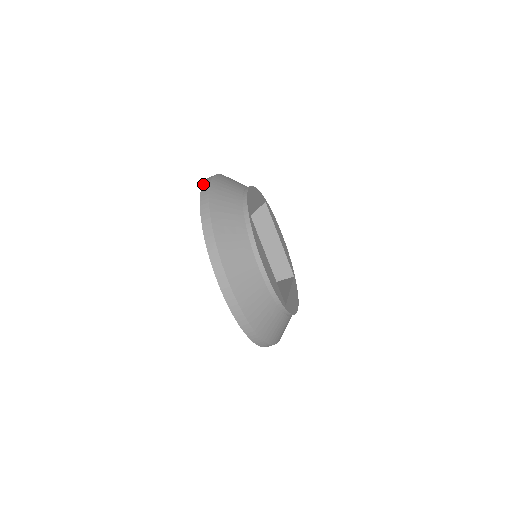
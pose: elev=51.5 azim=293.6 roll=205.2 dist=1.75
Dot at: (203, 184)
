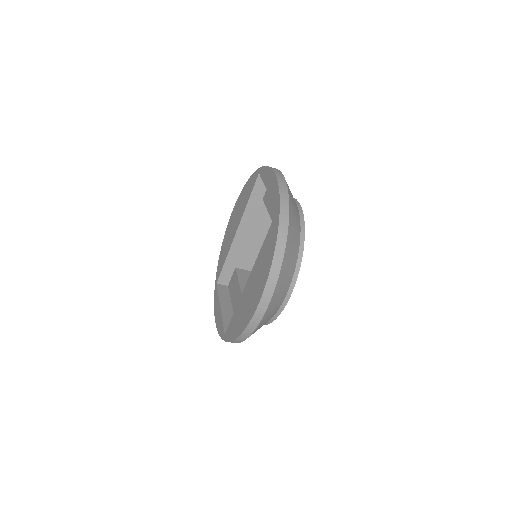
Dot at: (280, 188)
